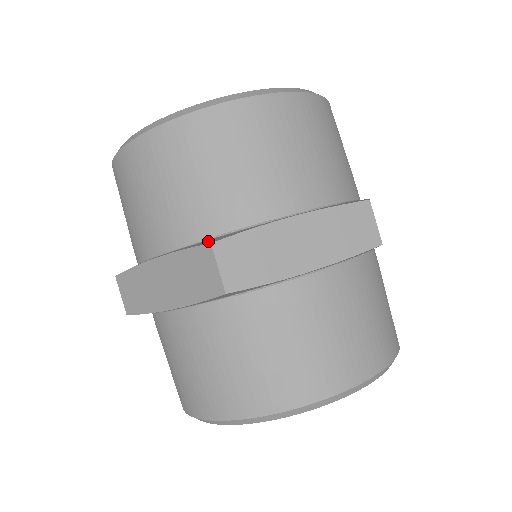
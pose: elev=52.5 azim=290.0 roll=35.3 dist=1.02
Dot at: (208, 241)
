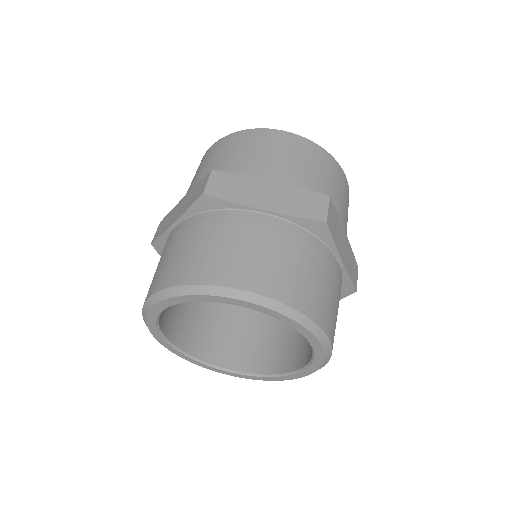
Dot at: occluded
